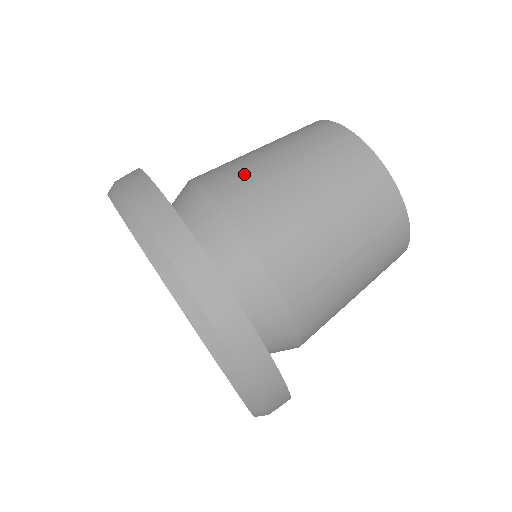
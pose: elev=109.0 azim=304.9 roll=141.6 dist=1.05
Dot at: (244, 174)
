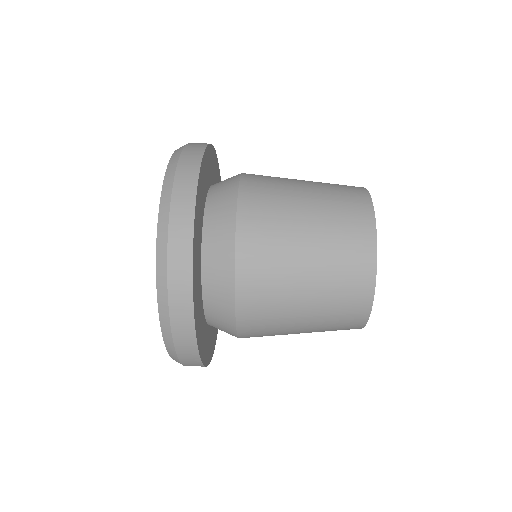
Dot at: occluded
